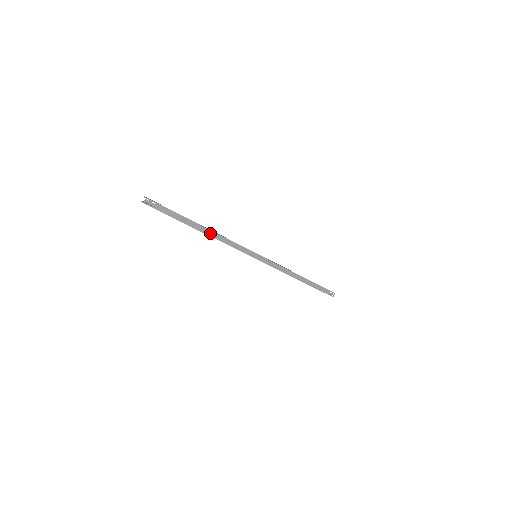
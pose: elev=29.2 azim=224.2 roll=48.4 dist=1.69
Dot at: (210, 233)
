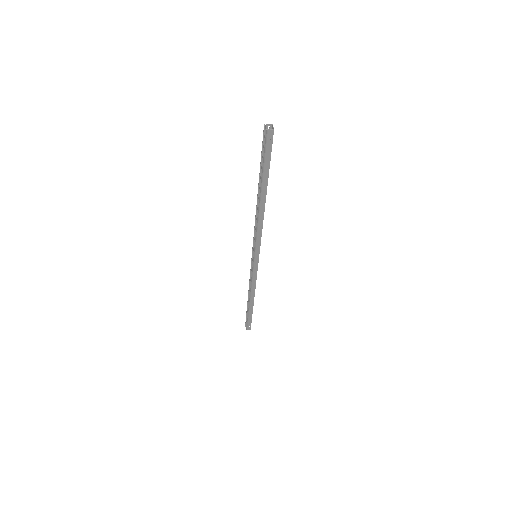
Dot at: (264, 206)
